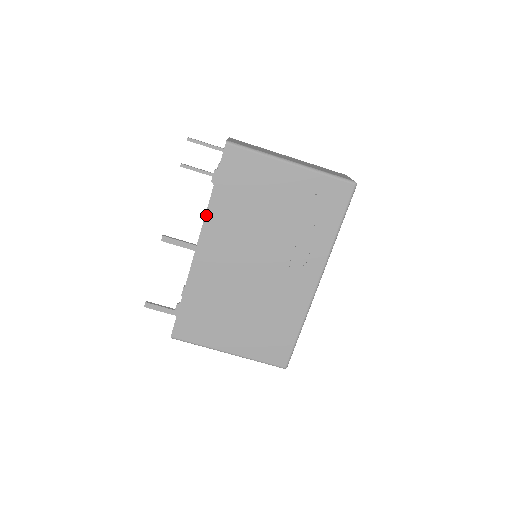
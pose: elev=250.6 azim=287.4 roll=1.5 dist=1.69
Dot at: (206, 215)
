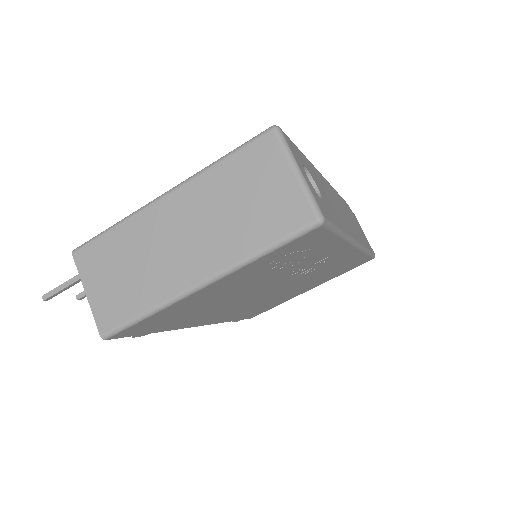
Dot at: (177, 329)
